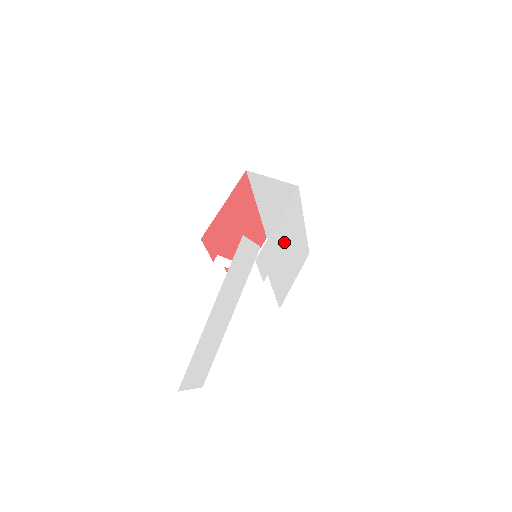
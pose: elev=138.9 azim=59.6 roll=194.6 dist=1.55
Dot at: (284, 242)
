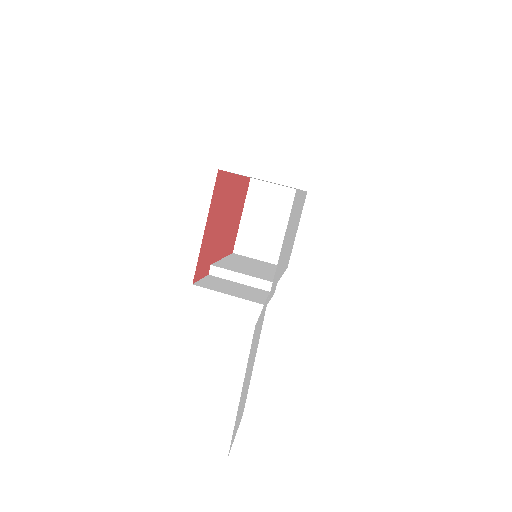
Dot at: (287, 240)
